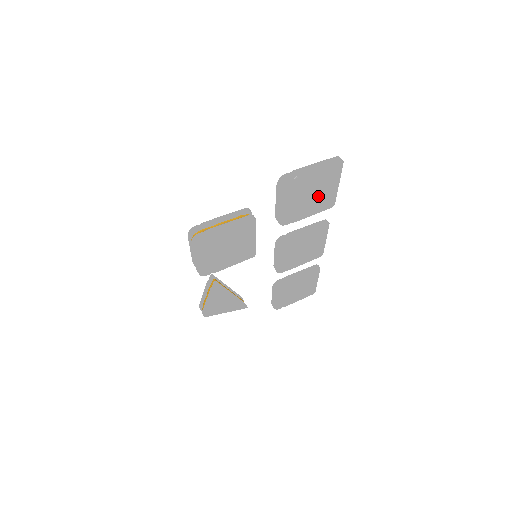
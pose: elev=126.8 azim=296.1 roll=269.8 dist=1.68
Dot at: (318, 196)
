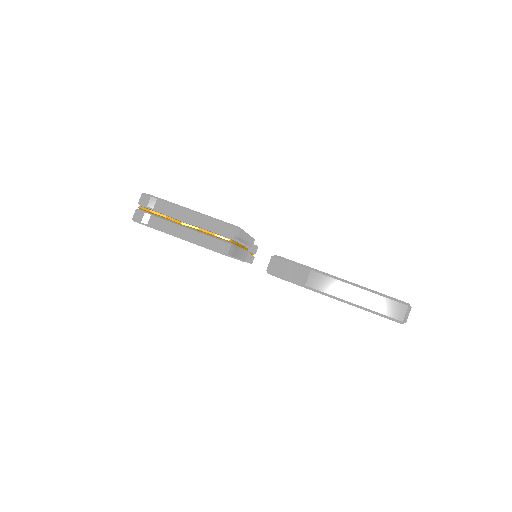
Dot at: occluded
